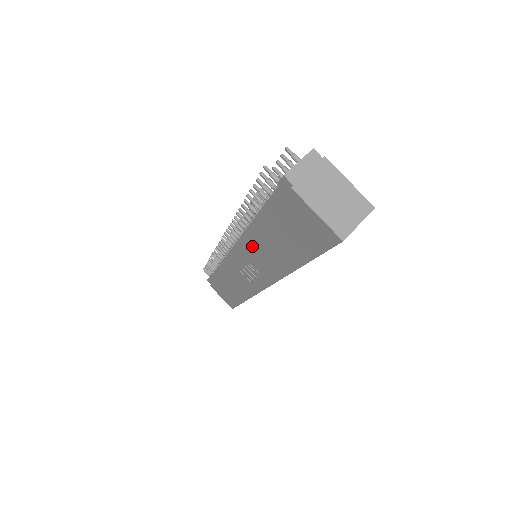
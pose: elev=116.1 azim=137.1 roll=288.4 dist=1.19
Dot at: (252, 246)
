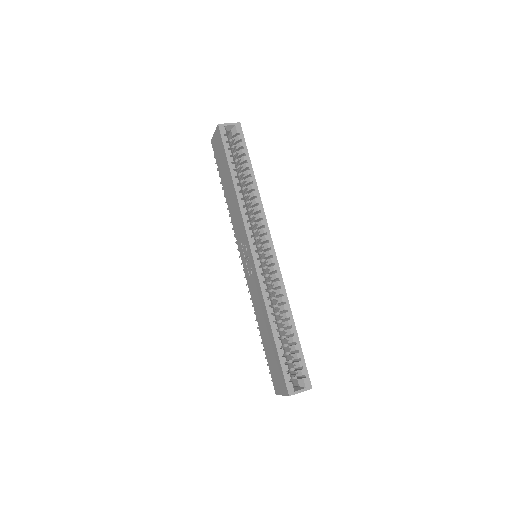
Dot at: (233, 219)
